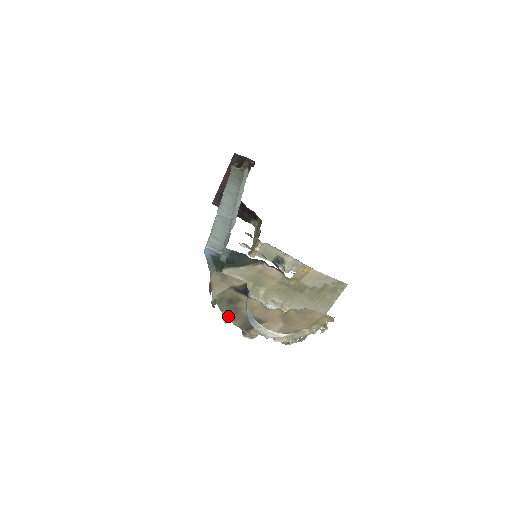
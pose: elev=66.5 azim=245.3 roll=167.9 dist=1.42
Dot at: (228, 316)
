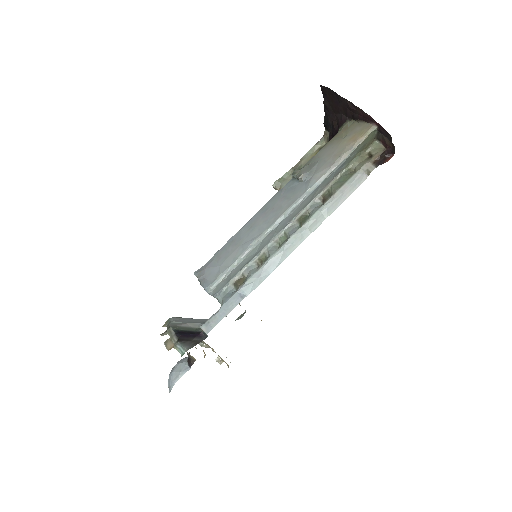
Dot at: occluded
